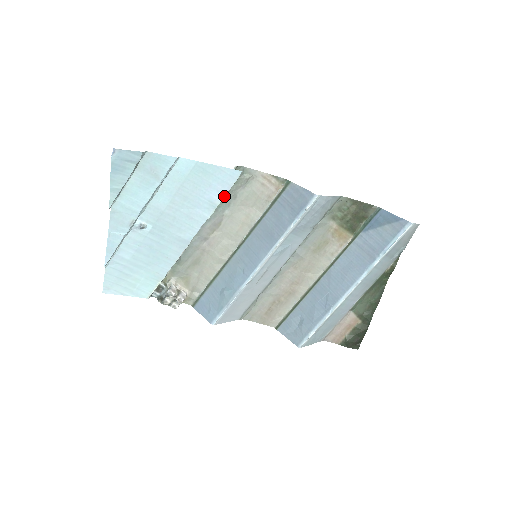
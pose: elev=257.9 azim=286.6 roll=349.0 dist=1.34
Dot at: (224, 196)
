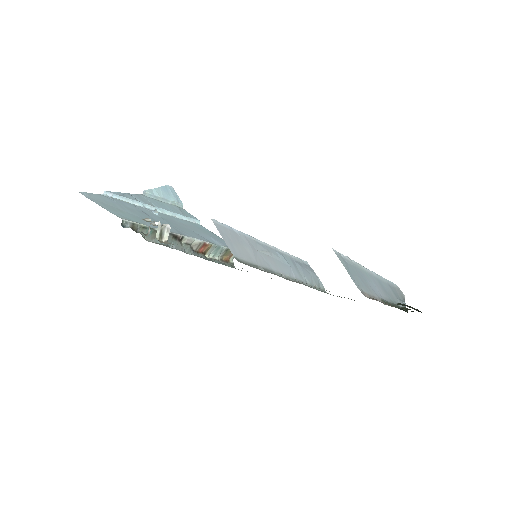
Dot at: (226, 247)
